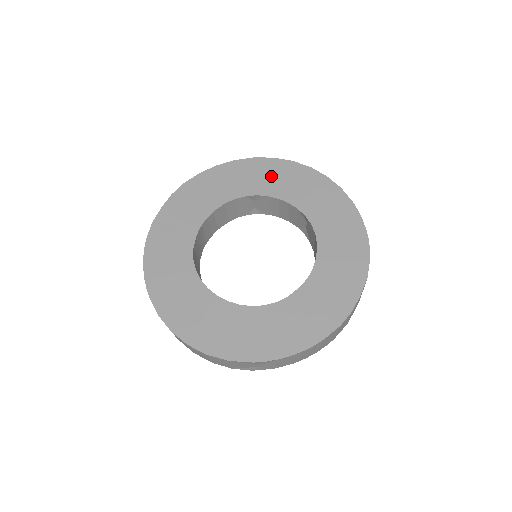
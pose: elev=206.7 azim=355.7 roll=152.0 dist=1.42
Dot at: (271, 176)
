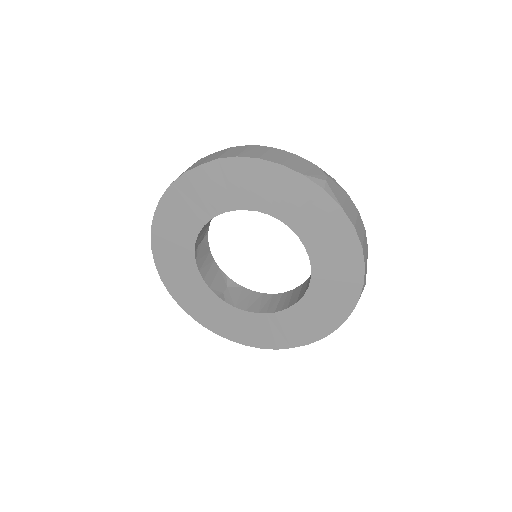
Dot at: (320, 223)
